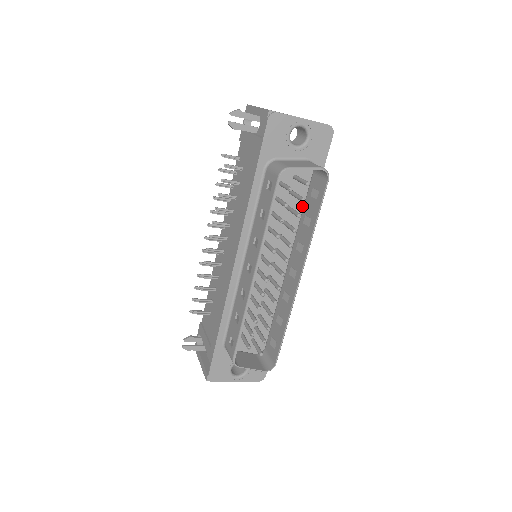
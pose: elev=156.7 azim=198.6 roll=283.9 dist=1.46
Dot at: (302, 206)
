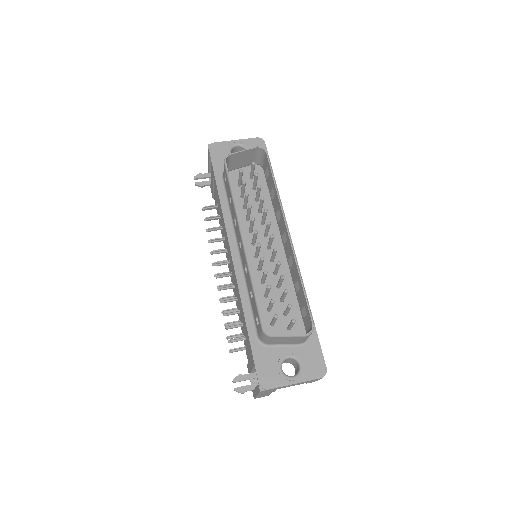
Dot at: (269, 196)
